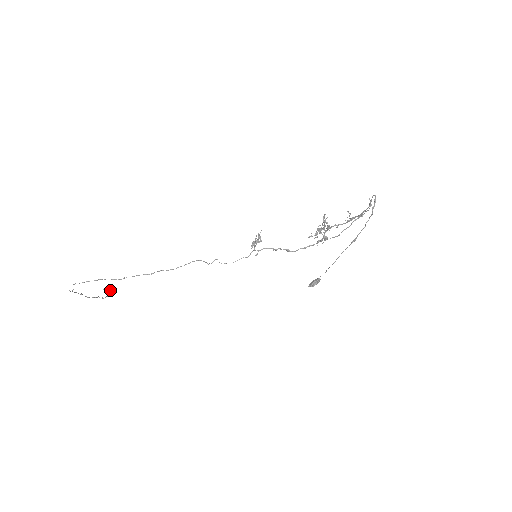
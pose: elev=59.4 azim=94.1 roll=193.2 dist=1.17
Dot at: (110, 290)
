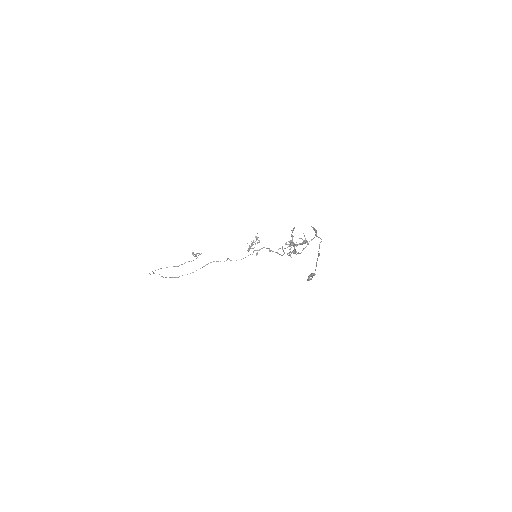
Dot at: (194, 256)
